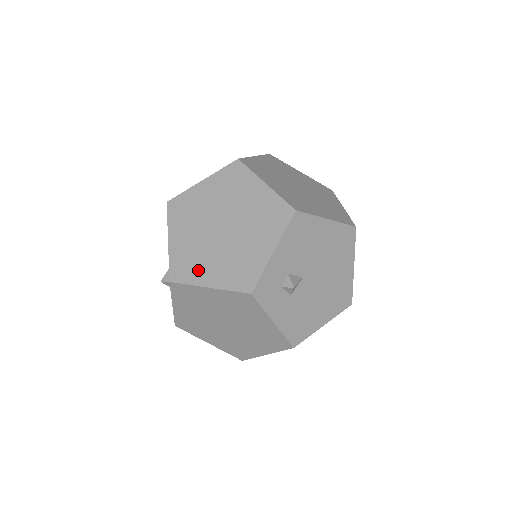
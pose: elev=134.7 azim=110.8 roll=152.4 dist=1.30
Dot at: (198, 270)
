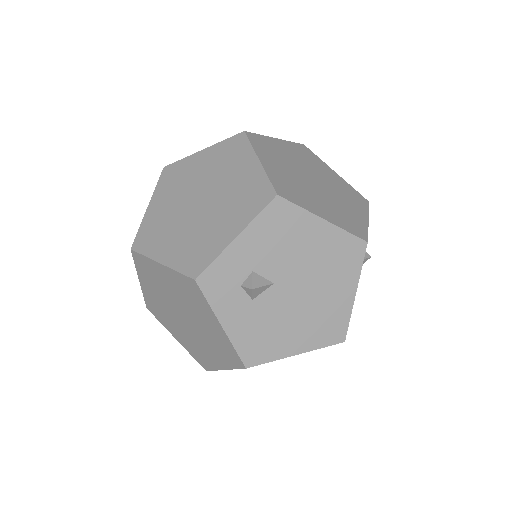
Dot at: (159, 242)
